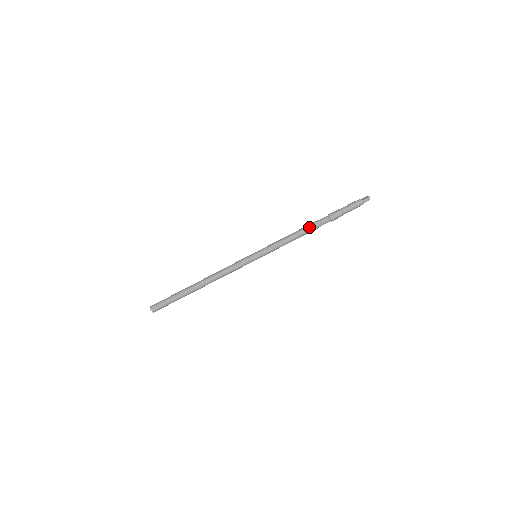
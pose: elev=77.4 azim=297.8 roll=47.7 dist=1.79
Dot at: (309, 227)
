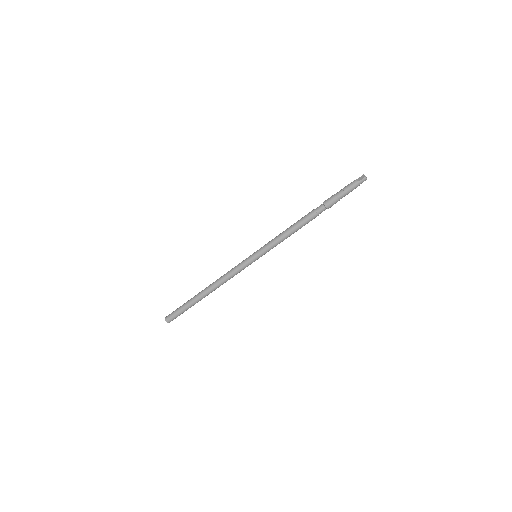
Dot at: (305, 220)
